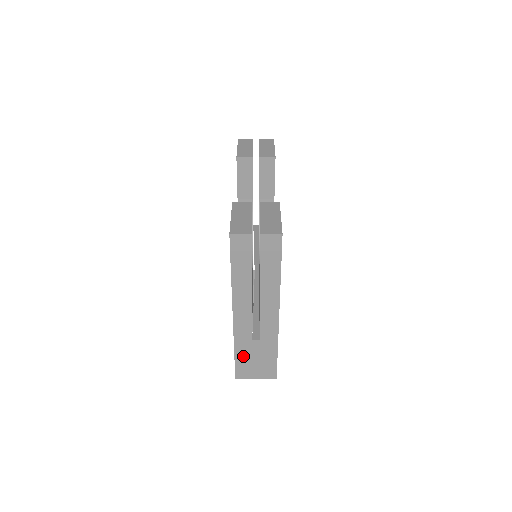
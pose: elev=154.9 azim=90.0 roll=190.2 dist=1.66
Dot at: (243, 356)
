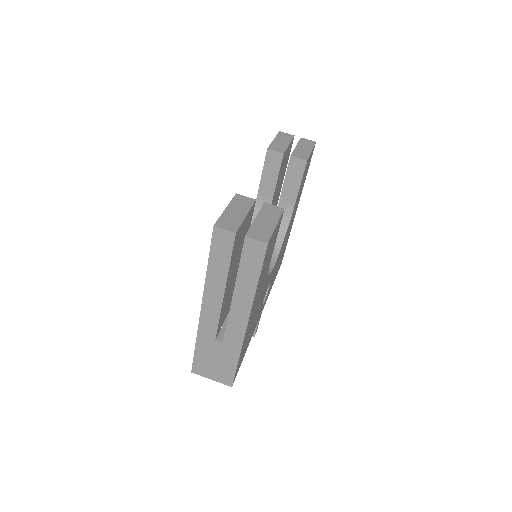
Dot at: (203, 353)
